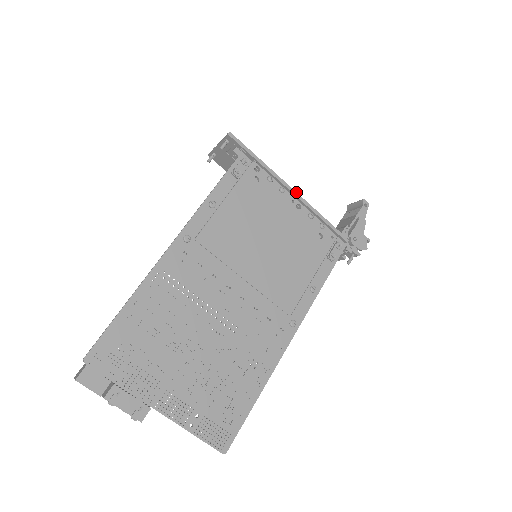
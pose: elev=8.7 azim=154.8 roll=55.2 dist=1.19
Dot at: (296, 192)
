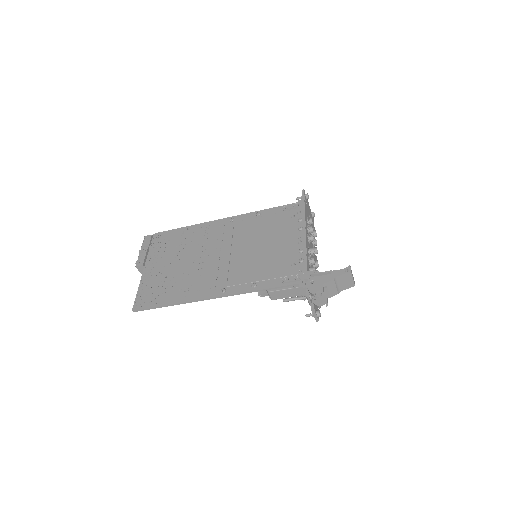
Dot at: (306, 233)
